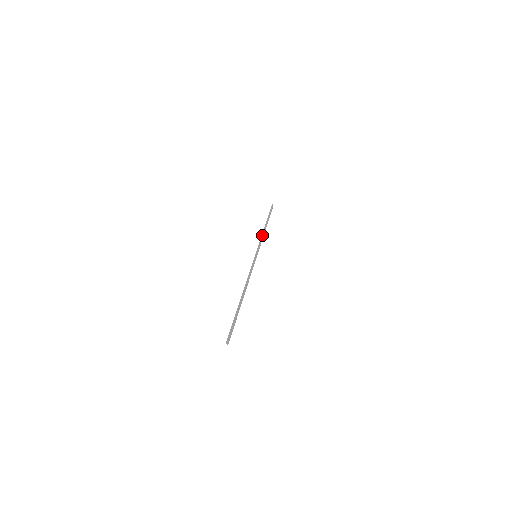
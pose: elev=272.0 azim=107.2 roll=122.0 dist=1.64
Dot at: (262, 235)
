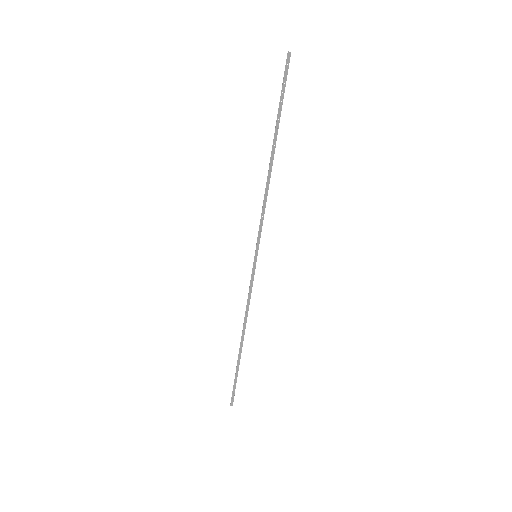
Dot at: (265, 195)
